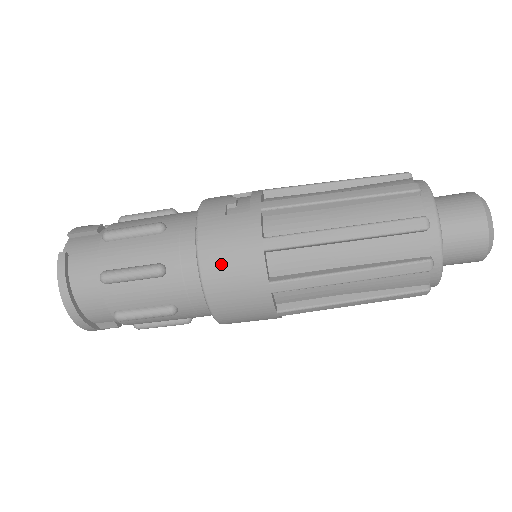
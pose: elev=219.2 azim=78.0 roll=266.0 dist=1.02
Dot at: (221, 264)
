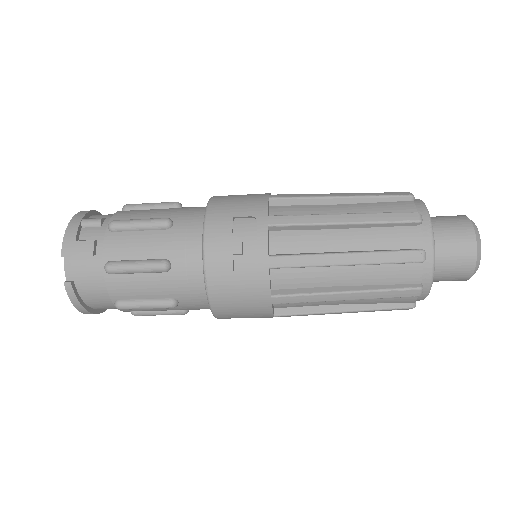
Dot at: (232, 310)
